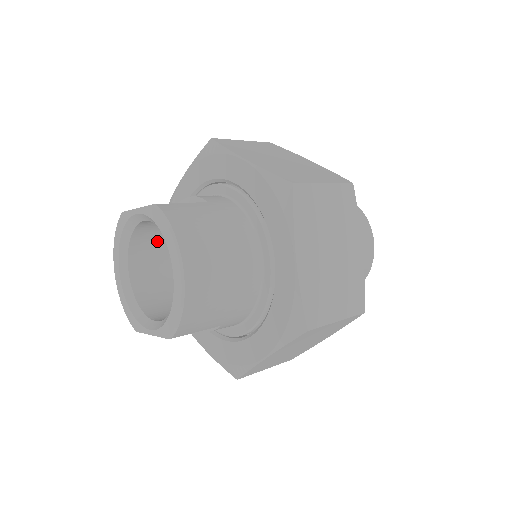
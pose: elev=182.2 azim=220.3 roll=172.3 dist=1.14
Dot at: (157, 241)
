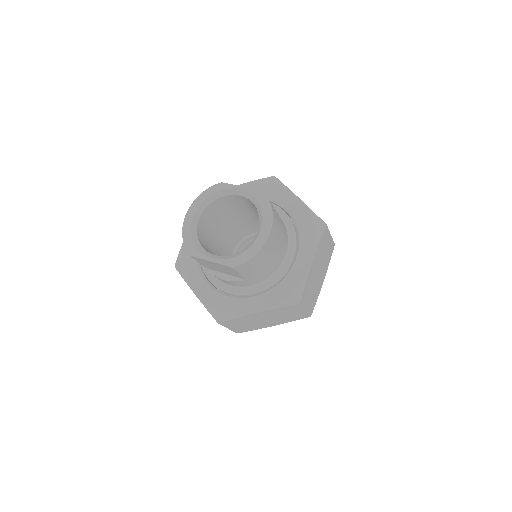
Dot at: (220, 211)
